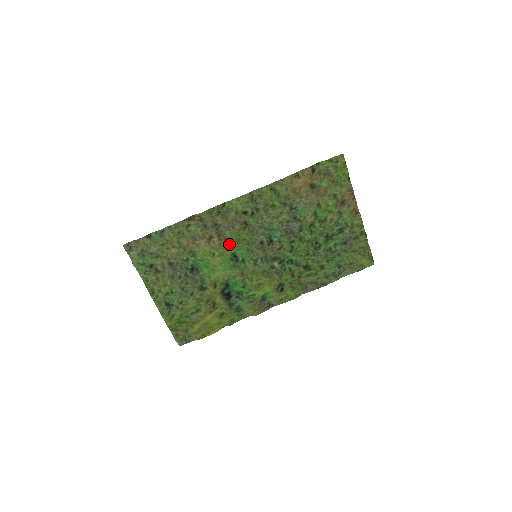
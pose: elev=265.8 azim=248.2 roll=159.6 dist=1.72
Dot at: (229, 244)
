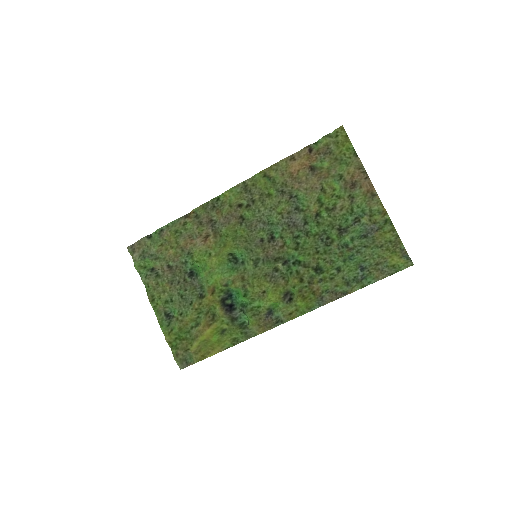
Dot at: (225, 242)
